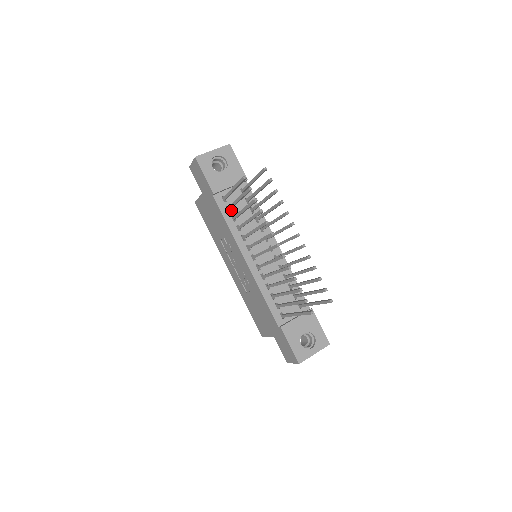
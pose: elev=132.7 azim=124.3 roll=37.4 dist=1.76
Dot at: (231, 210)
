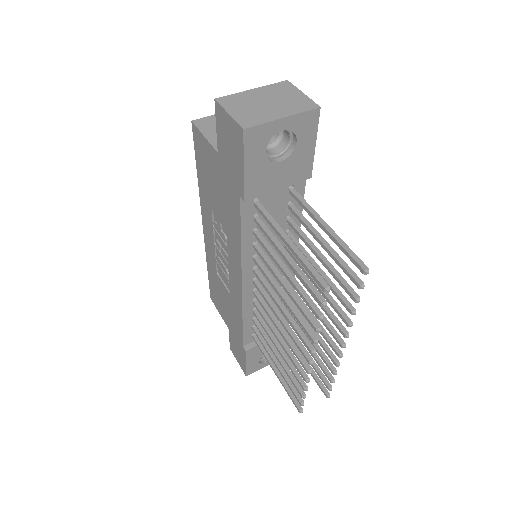
Dot at: (258, 220)
